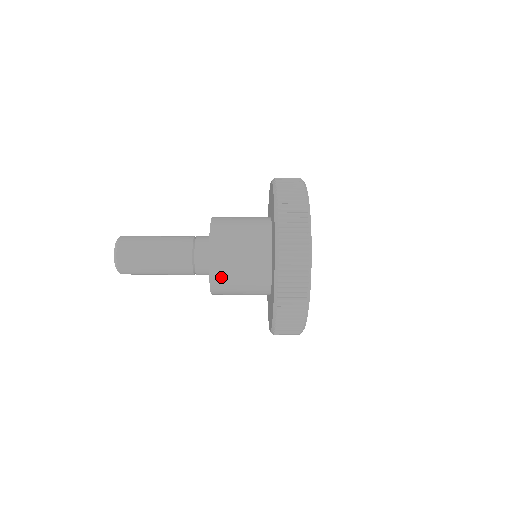
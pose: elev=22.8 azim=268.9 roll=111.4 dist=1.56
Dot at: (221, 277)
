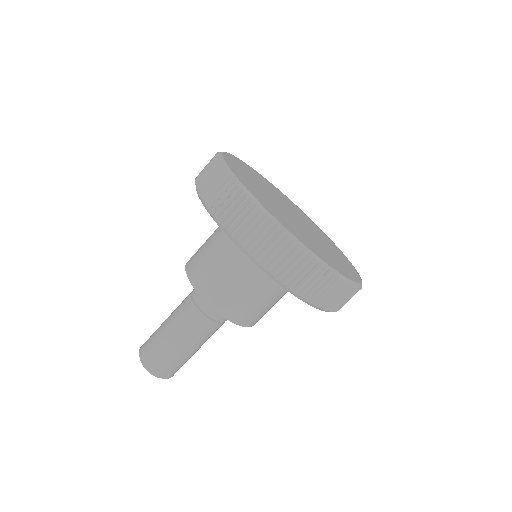
Dot at: (212, 289)
